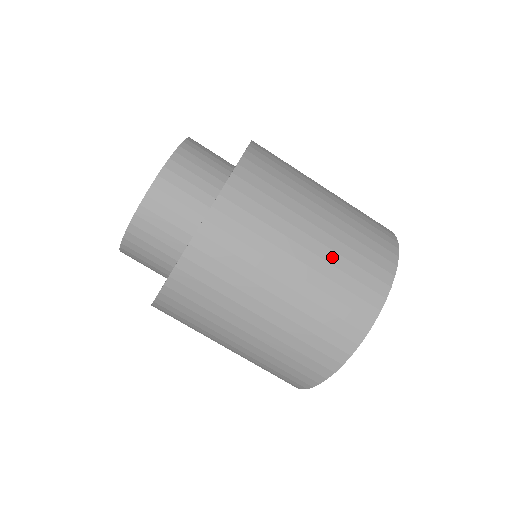
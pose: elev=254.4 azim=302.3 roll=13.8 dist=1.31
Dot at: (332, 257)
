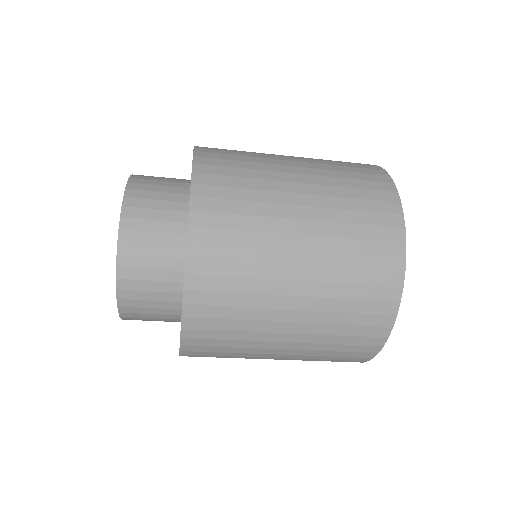
Dot at: (316, 339)
